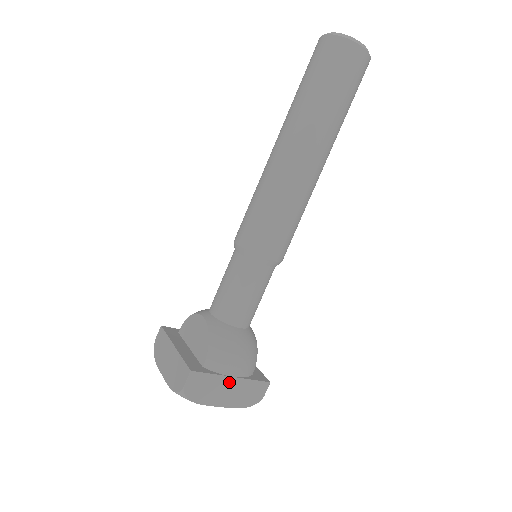
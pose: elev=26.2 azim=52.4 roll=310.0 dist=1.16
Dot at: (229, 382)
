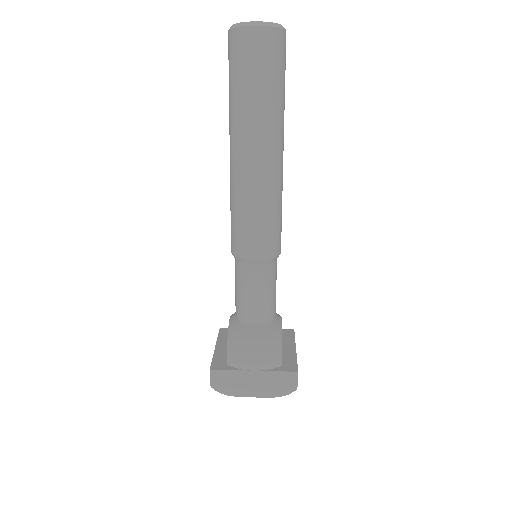
Dot at: (252, 375)
